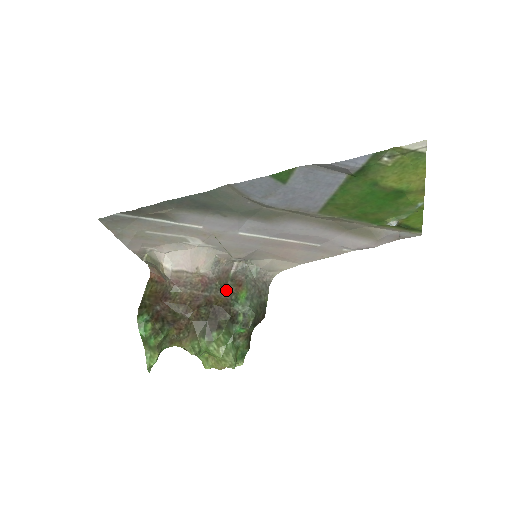
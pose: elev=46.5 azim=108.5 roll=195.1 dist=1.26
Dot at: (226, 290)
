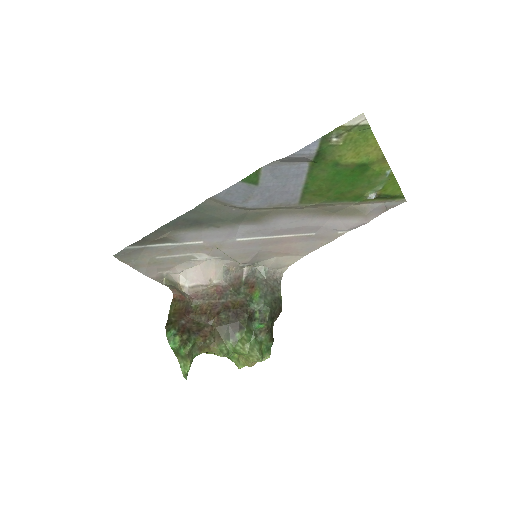
Dot at: (240, 294)
